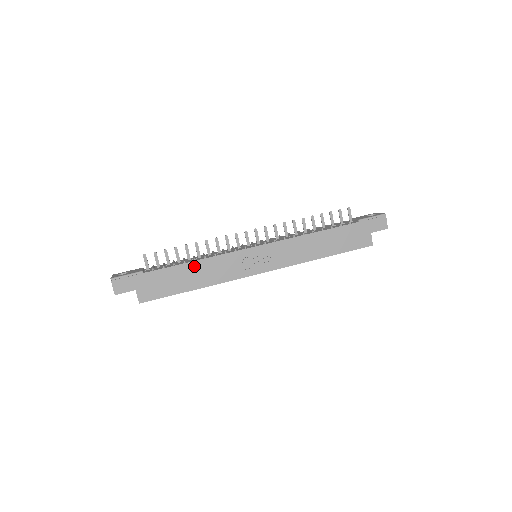
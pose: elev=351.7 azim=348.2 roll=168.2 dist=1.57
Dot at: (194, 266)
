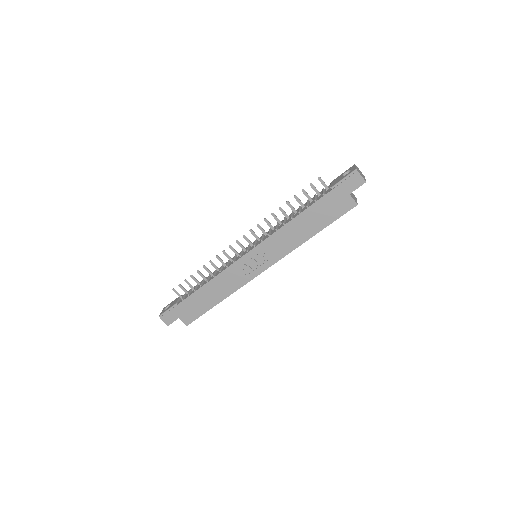
Dot at: (209, 287)
